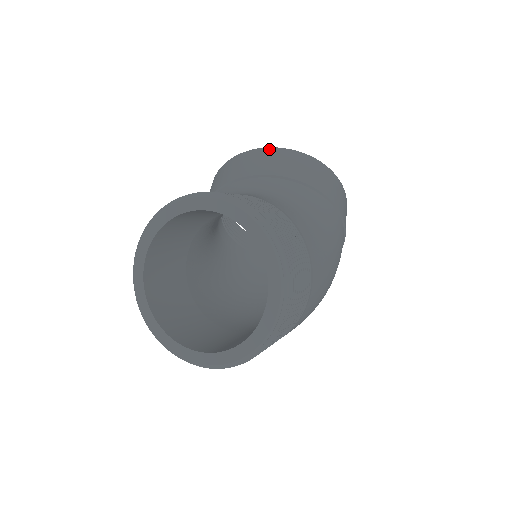
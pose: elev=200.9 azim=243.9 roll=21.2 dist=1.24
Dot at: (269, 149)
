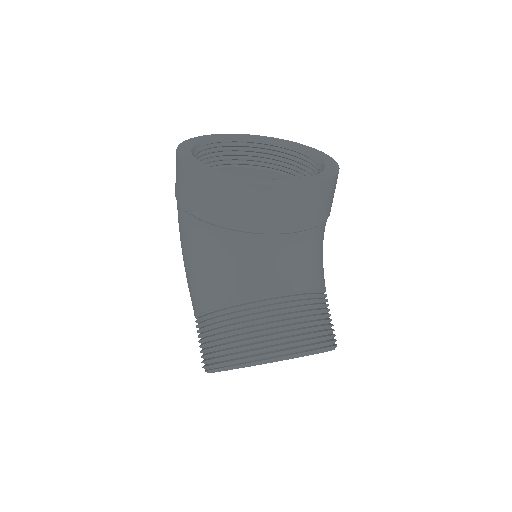
Dot at: (315, 187)
